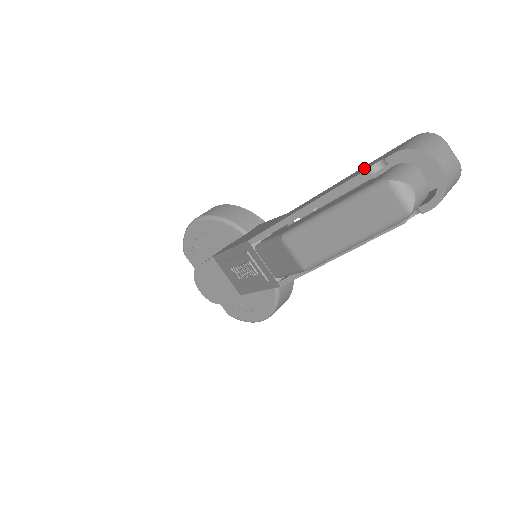
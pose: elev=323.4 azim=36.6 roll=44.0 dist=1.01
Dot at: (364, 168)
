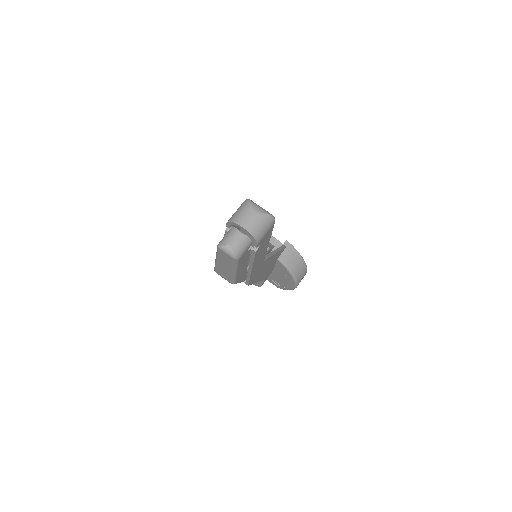
Dot at: occluded
